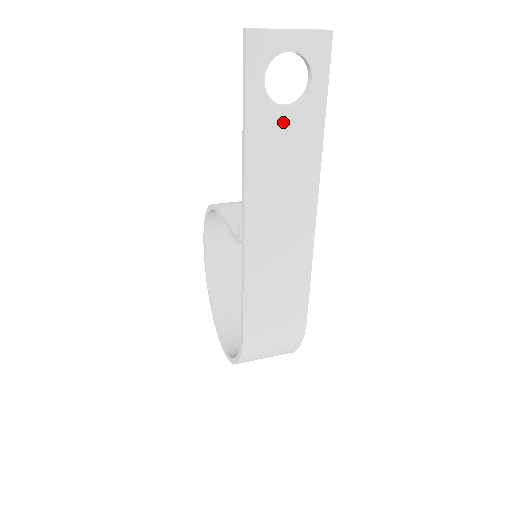
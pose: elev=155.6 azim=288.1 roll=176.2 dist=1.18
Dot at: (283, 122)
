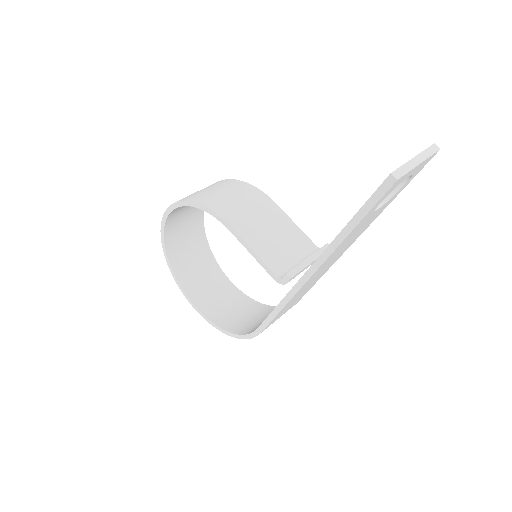
Dot at: (369, 218)
